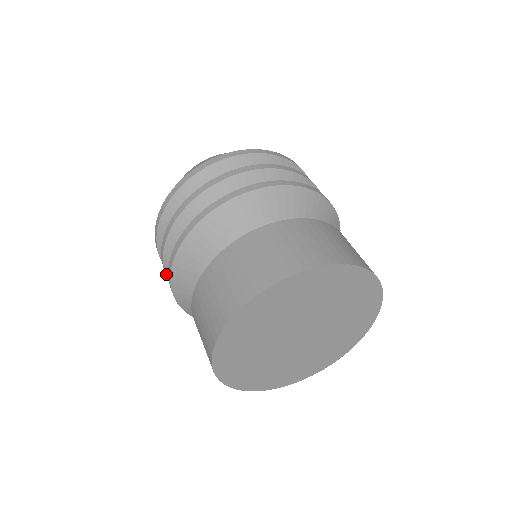
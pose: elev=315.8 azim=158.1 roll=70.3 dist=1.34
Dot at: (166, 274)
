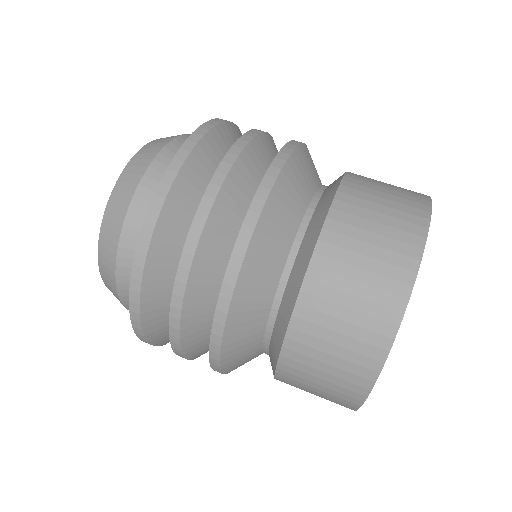
Dot at: occluded
